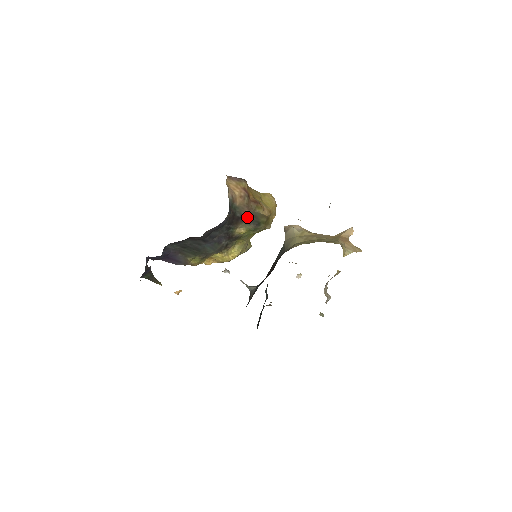
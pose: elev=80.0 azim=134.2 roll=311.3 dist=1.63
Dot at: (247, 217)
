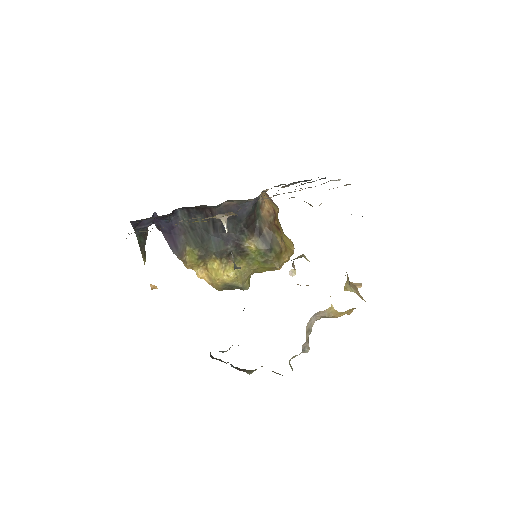
Dot at: (264, 234)
